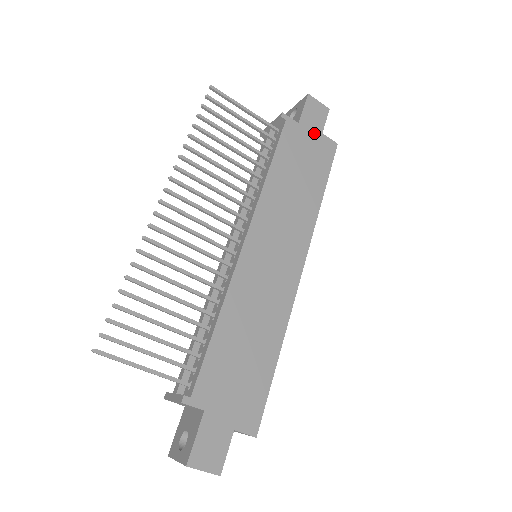
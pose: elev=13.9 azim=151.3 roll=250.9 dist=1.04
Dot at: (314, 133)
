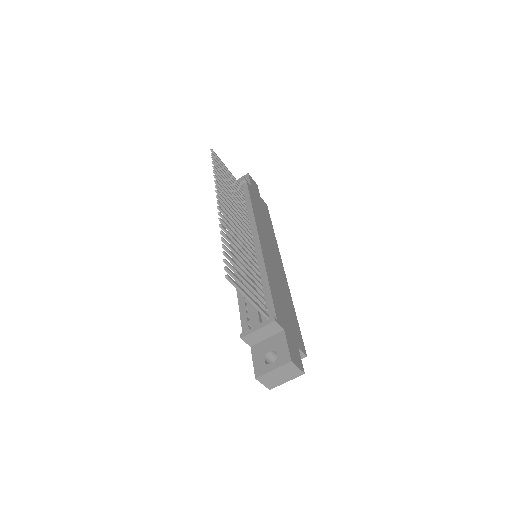
Dot at: (258, 195)
